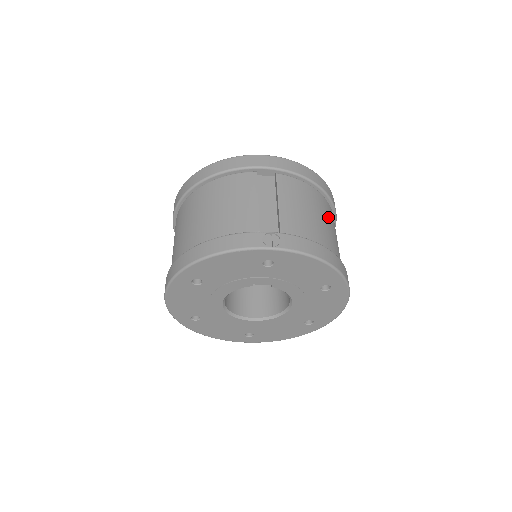
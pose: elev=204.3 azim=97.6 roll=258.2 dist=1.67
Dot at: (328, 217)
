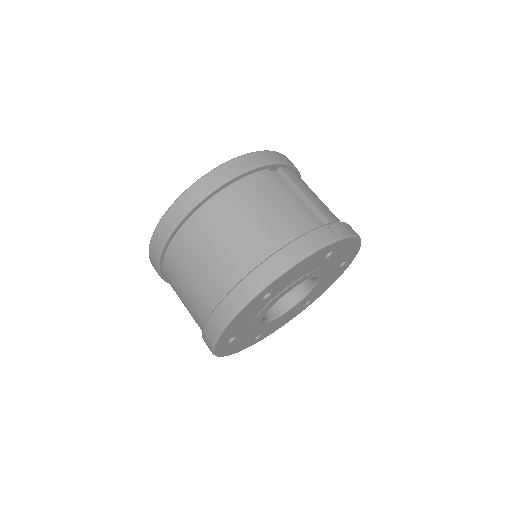
Dot at: occluded
